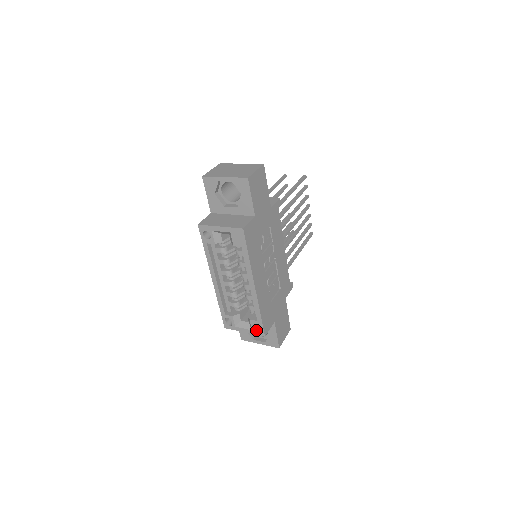
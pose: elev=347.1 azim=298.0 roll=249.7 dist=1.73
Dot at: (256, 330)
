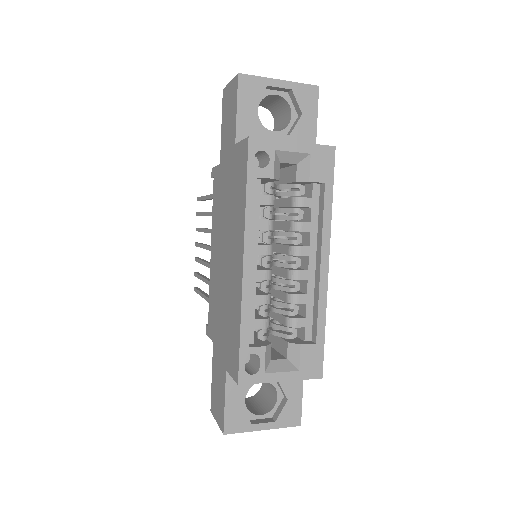
Dot at: (308, 368)
